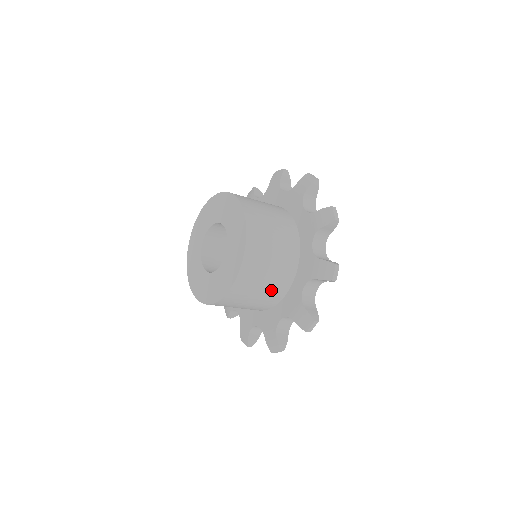
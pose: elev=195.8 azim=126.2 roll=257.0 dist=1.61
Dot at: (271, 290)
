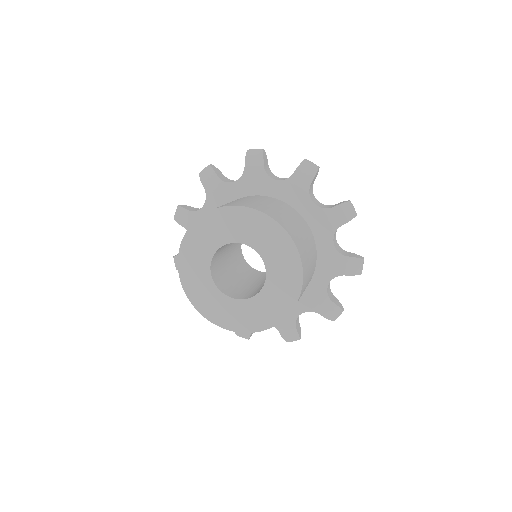
Dot at: occluded
